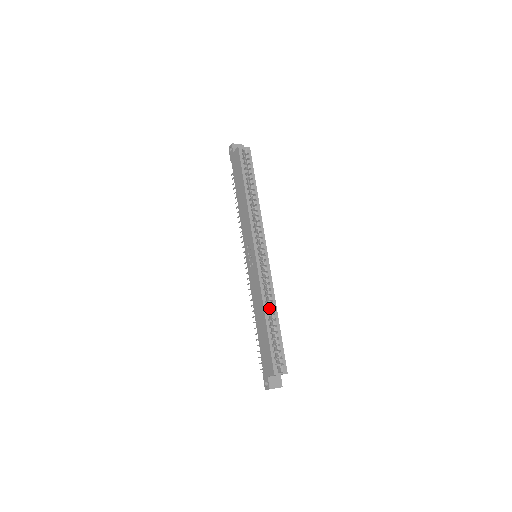
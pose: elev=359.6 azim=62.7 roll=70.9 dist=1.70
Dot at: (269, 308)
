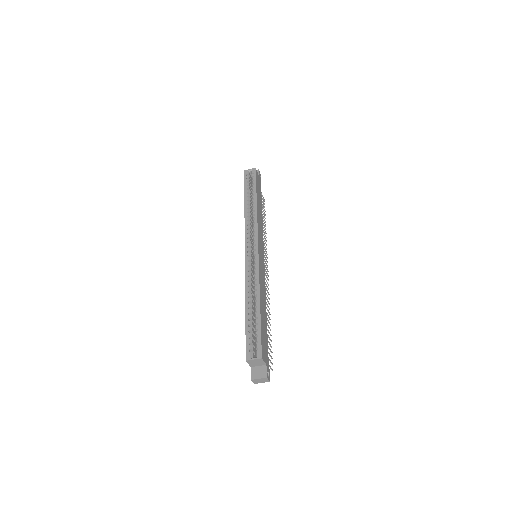
Dot at: occluded
